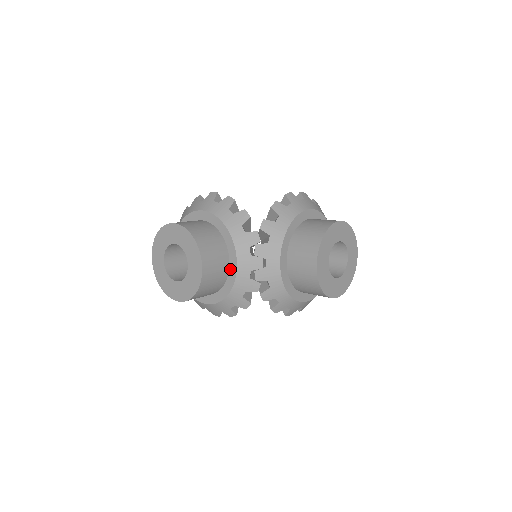
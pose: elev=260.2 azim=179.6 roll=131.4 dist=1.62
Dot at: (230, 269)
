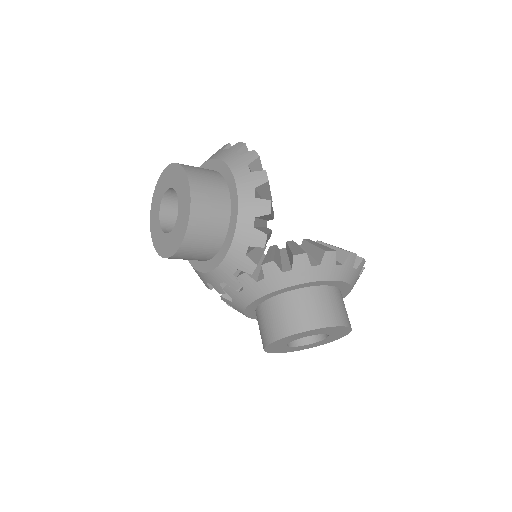
Dot at: (210, 261)
